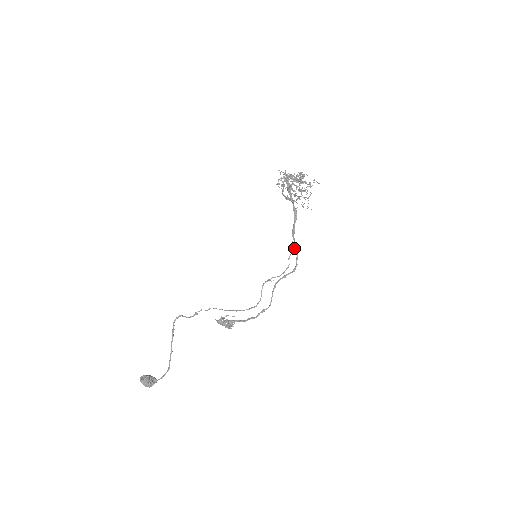
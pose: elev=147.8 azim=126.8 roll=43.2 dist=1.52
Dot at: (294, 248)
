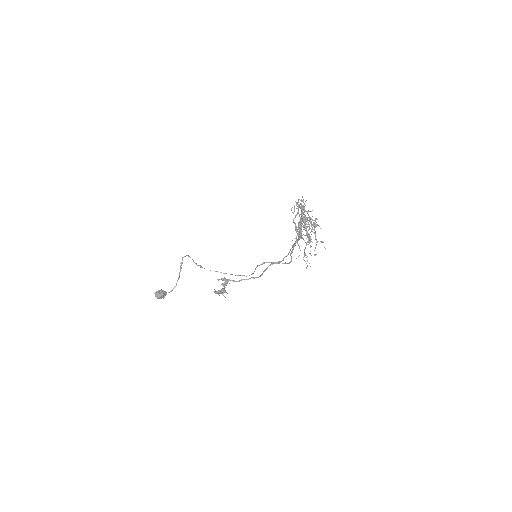
Dot at: occluded
